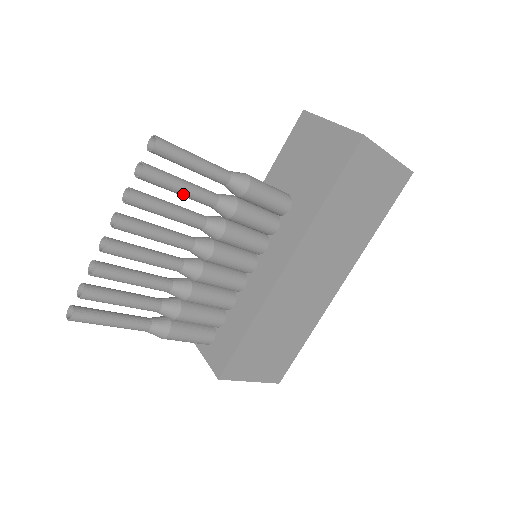
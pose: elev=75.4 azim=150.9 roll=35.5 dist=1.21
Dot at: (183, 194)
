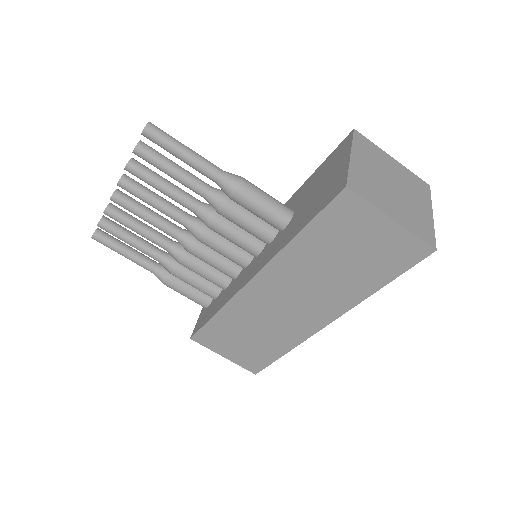
Dot at: (173, 178)
